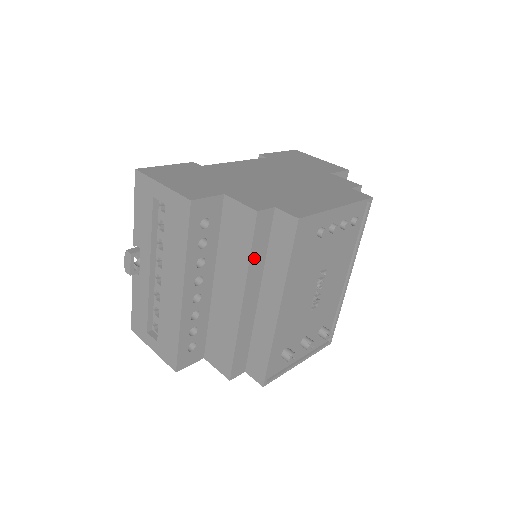
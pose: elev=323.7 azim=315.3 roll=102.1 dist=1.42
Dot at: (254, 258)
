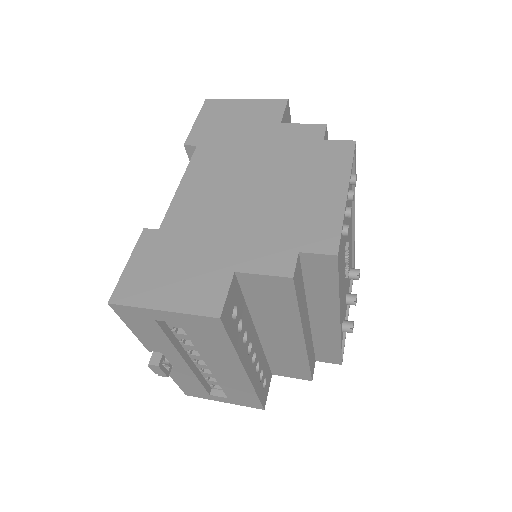
Dot at: (300, 305)
